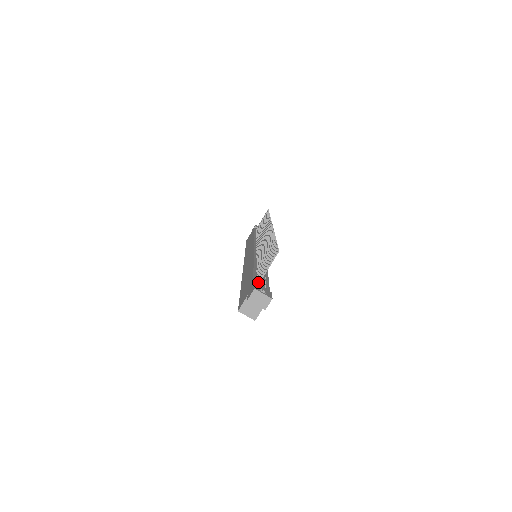
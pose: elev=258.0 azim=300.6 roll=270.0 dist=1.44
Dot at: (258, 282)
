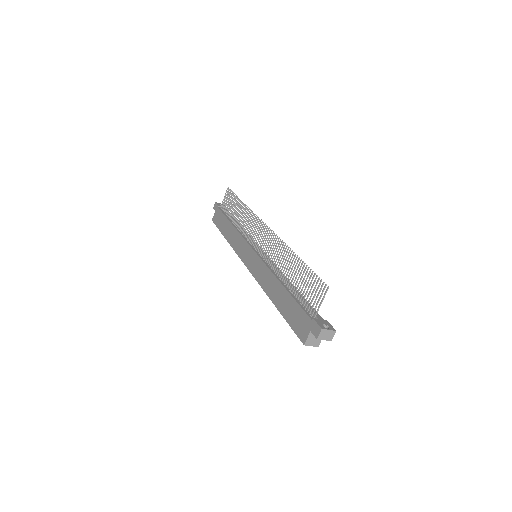
Dot at: (314, 316)
